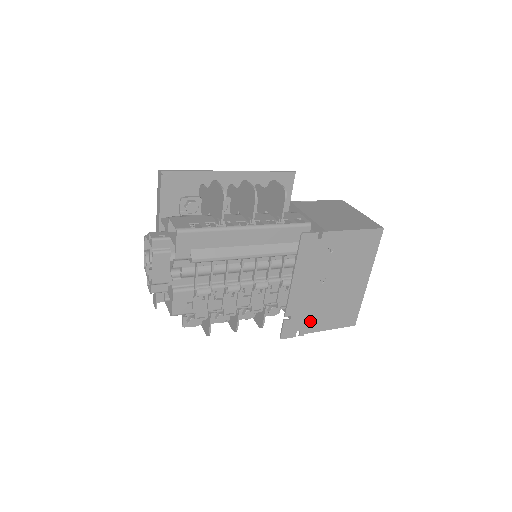
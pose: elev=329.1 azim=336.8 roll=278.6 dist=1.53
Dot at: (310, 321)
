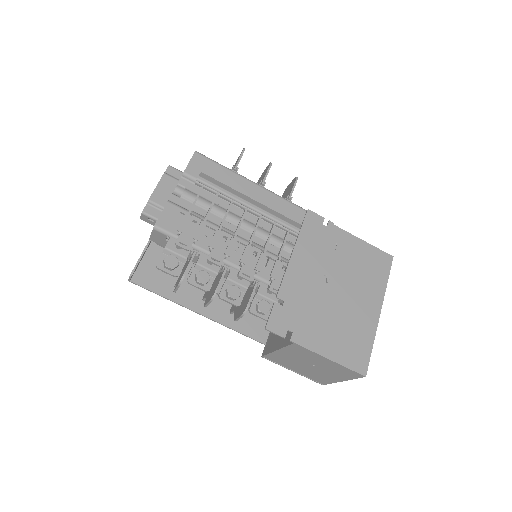
Dot at: (306, 328)
